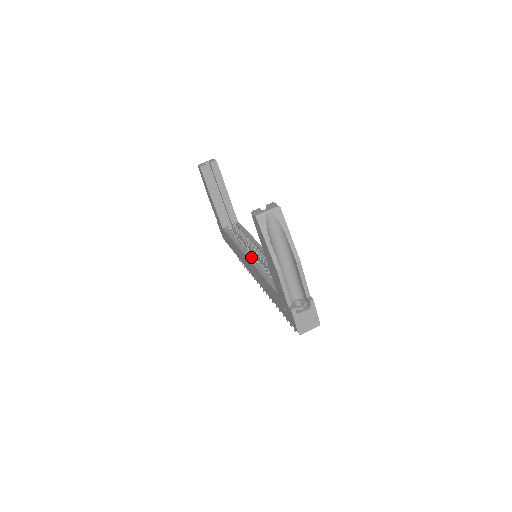
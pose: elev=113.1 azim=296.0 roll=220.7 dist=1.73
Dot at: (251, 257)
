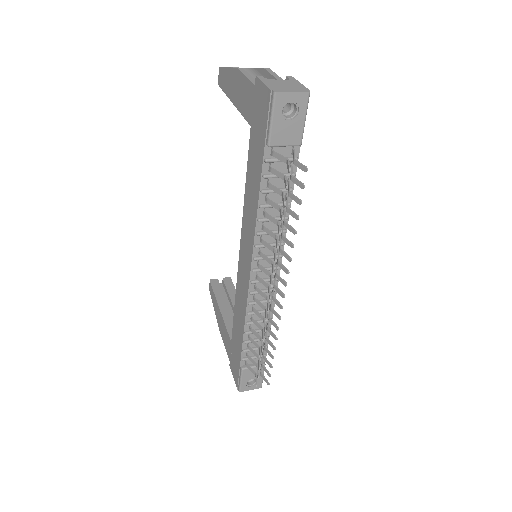
Dot at: occluded
